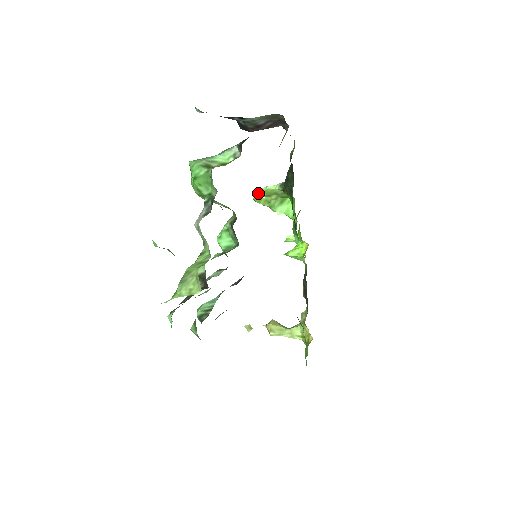
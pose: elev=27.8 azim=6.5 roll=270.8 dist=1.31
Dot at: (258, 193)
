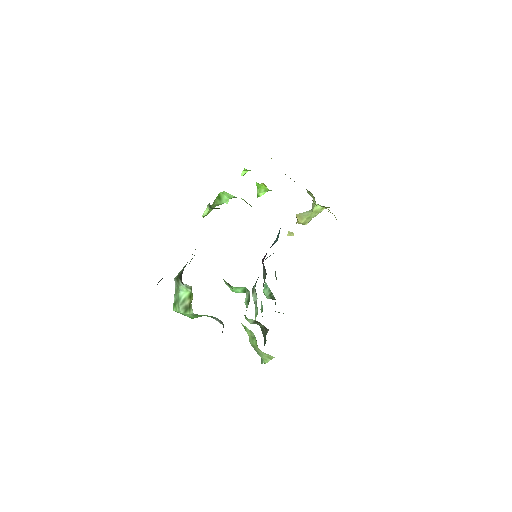
Dot at: occluded
